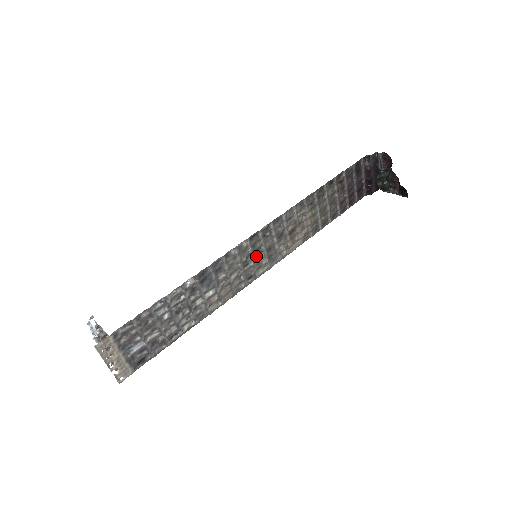
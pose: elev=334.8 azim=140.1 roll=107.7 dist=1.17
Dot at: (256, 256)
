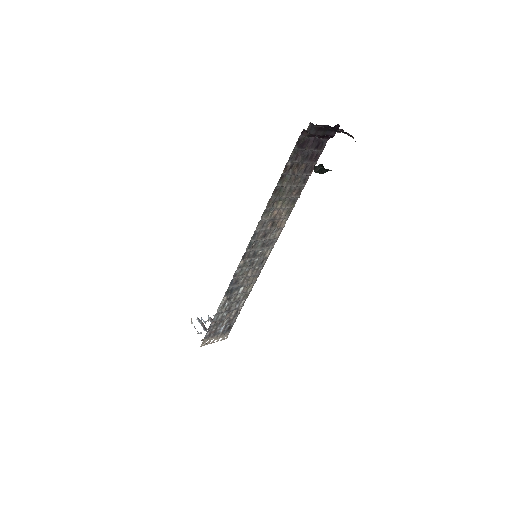
Dot at: (256, 256)
